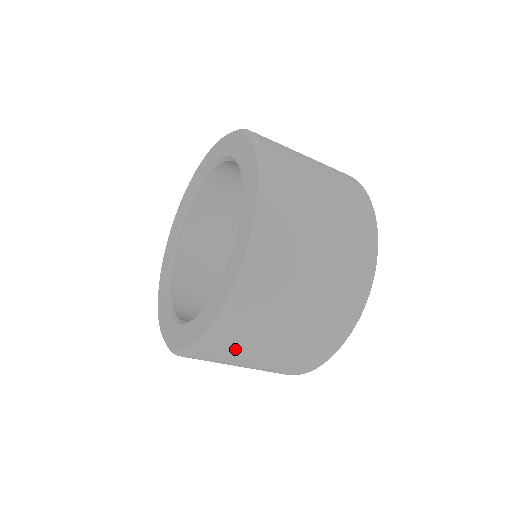
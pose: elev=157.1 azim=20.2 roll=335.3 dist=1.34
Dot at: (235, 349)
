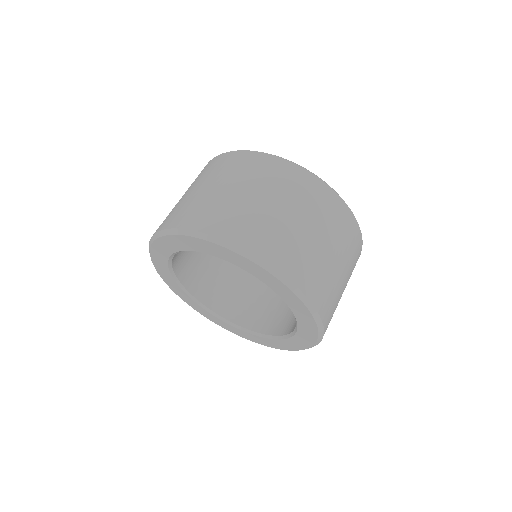
Dot at: occluded
